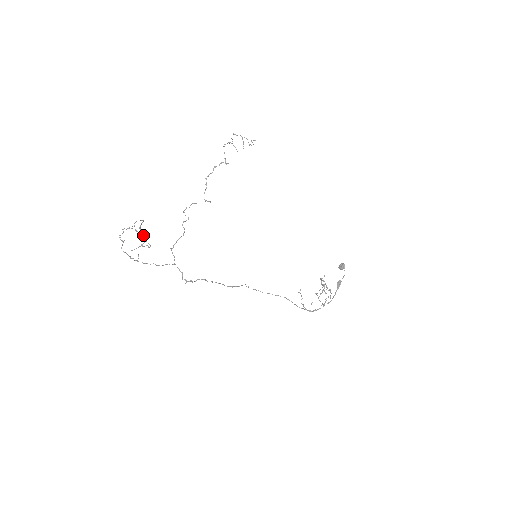
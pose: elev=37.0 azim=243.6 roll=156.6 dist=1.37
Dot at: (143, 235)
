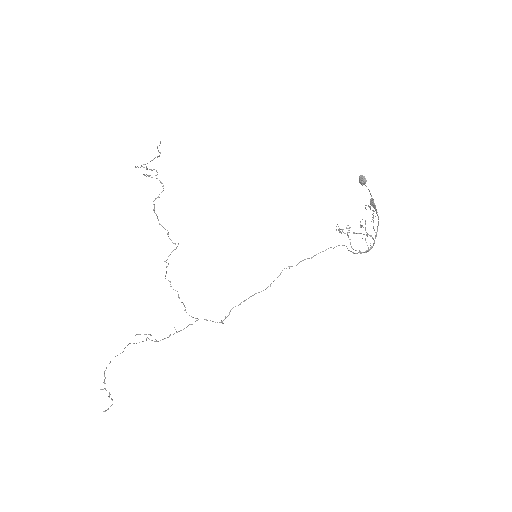
Dot at: occluded
